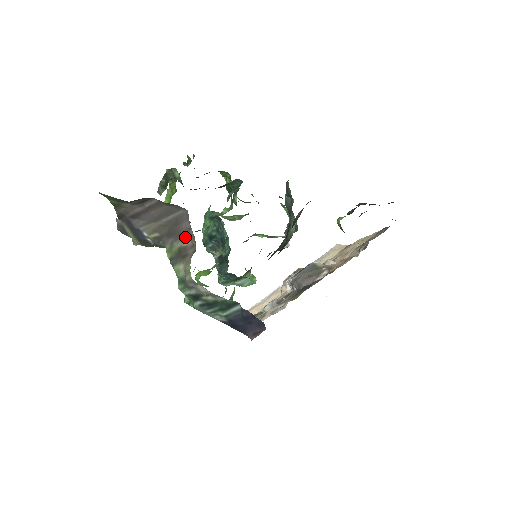
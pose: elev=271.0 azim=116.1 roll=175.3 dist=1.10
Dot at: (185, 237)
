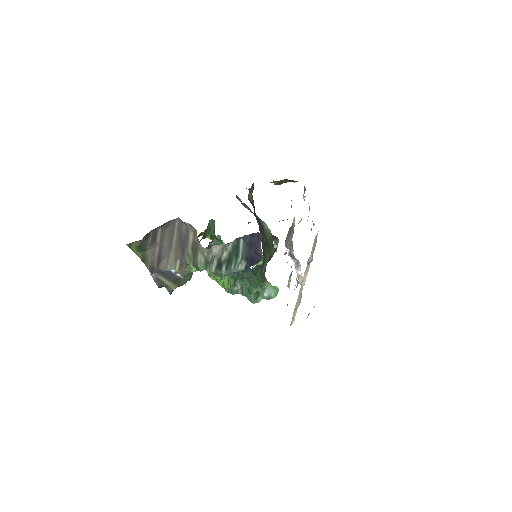
Dot at: (189, 236)
